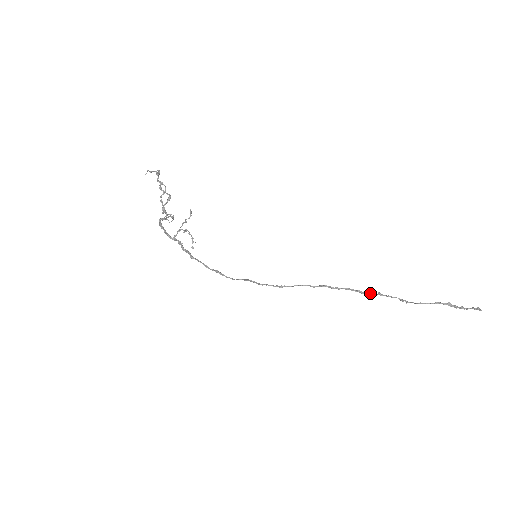
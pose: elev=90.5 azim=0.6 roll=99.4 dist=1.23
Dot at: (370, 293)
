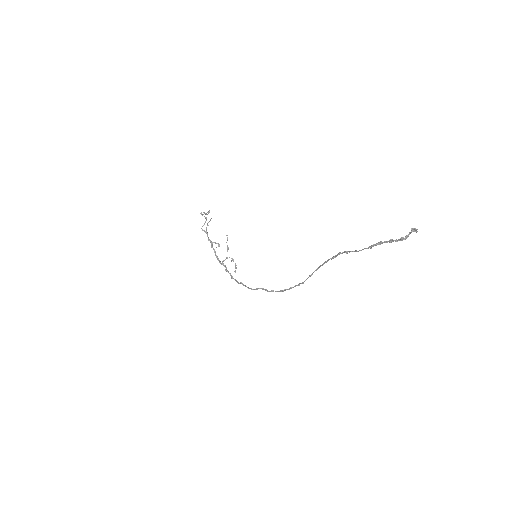
Dot at: (327, 260)
